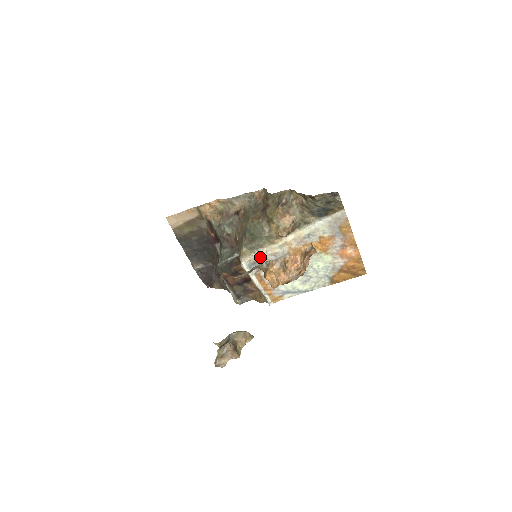
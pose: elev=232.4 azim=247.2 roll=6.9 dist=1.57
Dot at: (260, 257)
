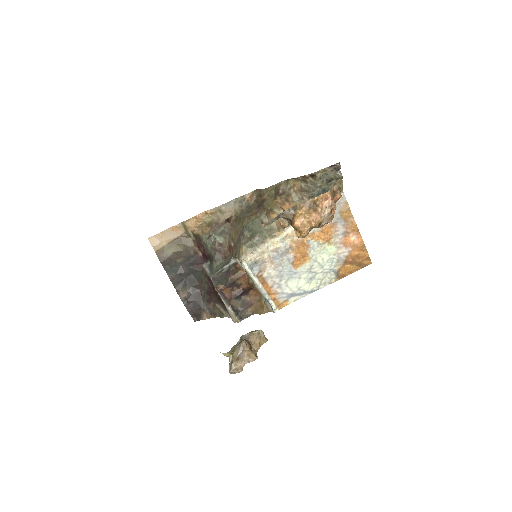
Dot at: (261, 255)
